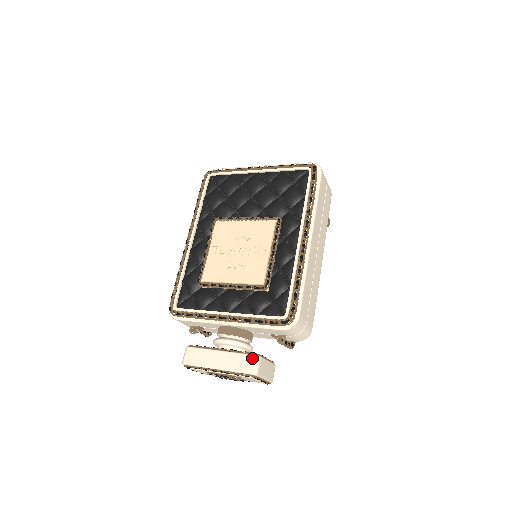
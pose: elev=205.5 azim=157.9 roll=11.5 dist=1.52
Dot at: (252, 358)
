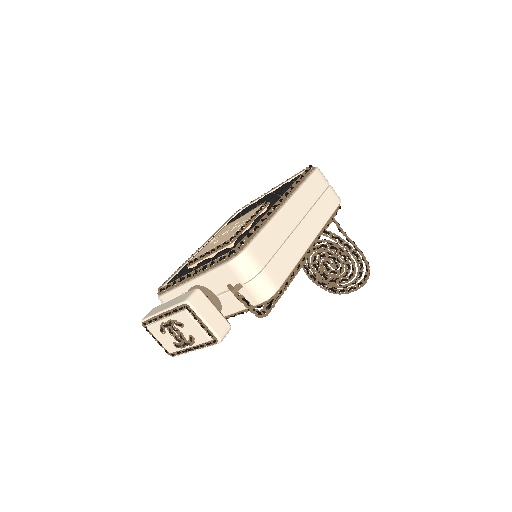
Dot at: (191, 291)
